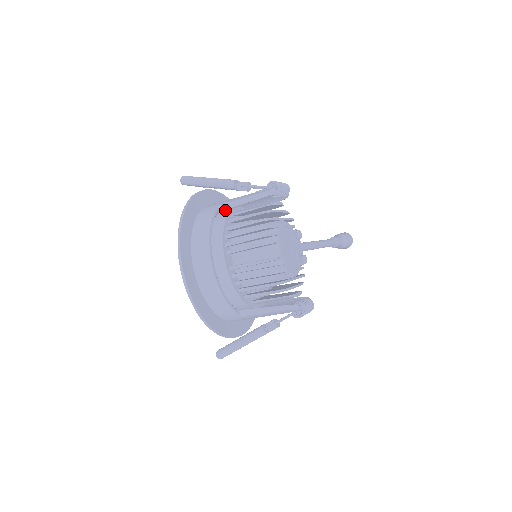
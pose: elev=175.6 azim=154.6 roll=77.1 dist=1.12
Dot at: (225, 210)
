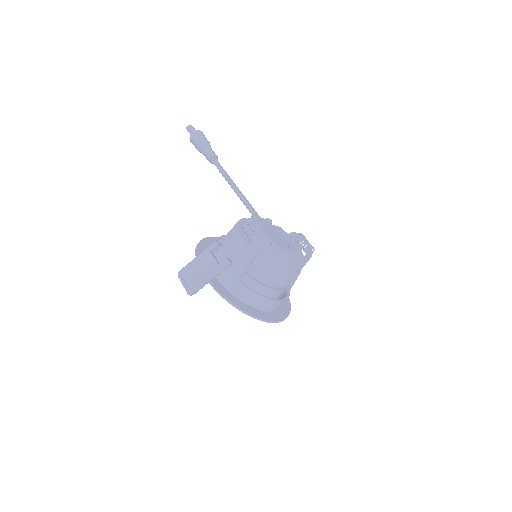
Dot at: occluded
